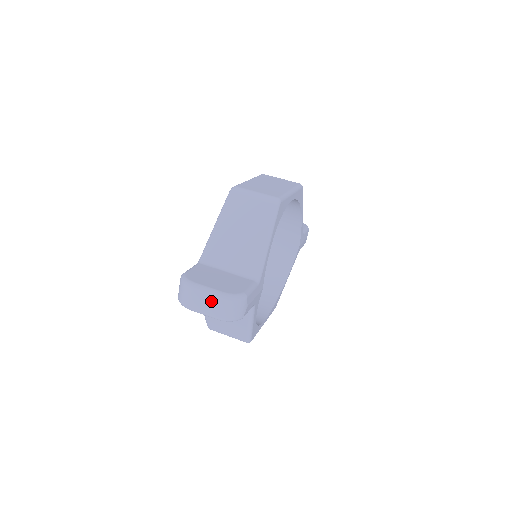
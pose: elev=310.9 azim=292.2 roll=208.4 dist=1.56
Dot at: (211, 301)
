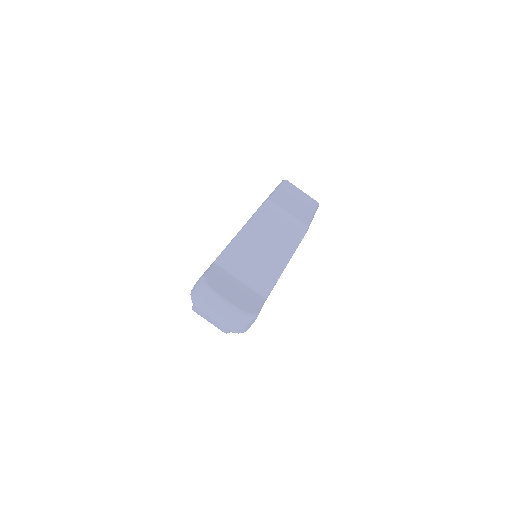
Dot at: (226, 313)
